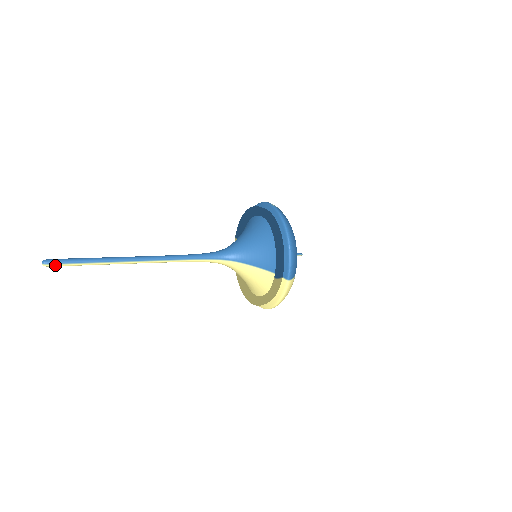
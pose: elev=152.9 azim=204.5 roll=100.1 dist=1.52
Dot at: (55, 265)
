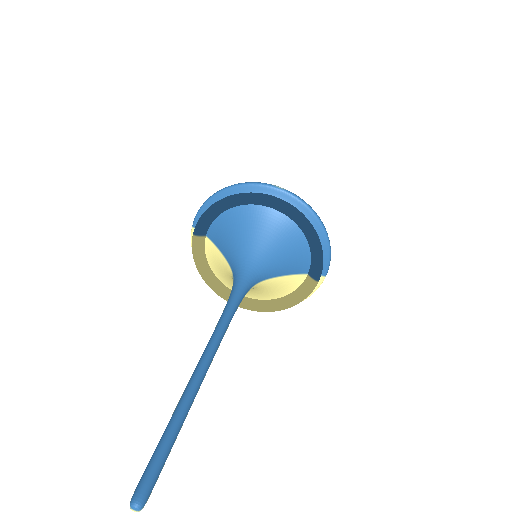
Dot at: (151, 490)
